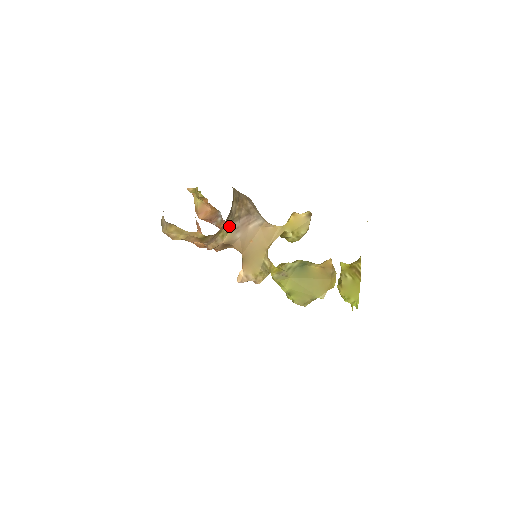
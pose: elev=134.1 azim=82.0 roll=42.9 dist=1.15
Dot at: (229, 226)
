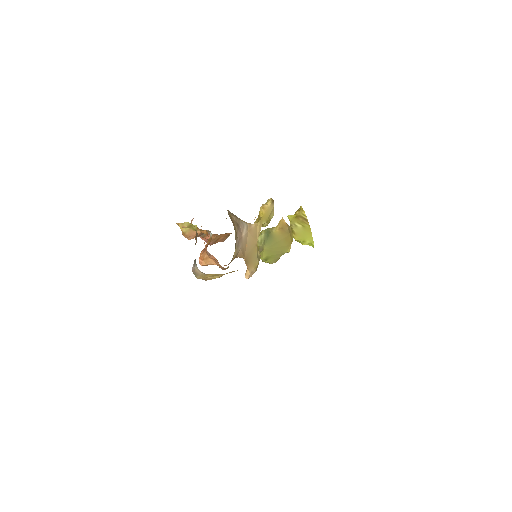
Dot at: (235, 247)
